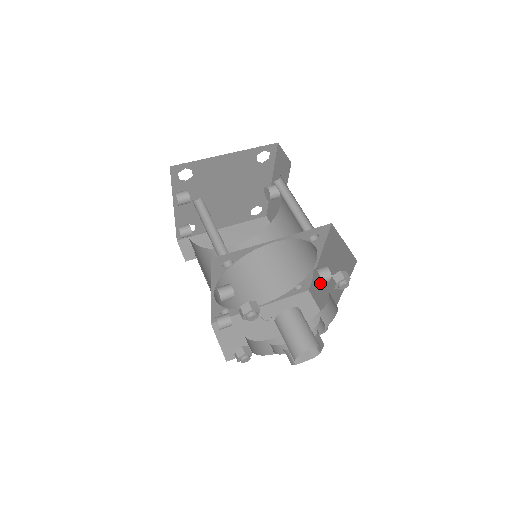
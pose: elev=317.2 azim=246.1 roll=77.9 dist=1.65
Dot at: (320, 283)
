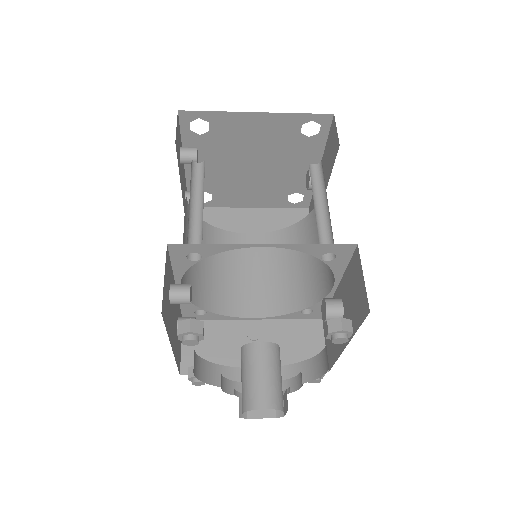
Dot at: (325, 319)
